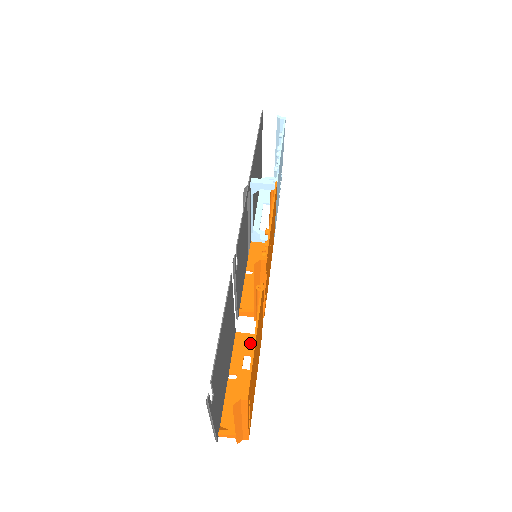
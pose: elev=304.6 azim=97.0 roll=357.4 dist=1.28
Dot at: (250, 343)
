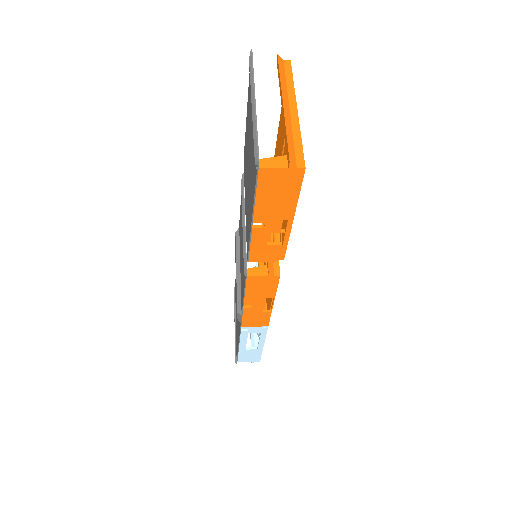
Dot at: (270, 252)
